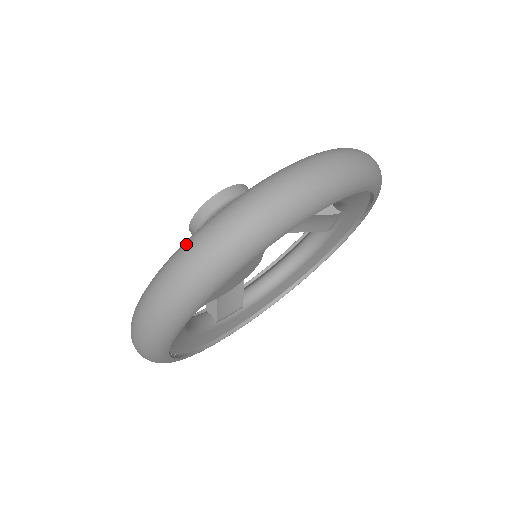
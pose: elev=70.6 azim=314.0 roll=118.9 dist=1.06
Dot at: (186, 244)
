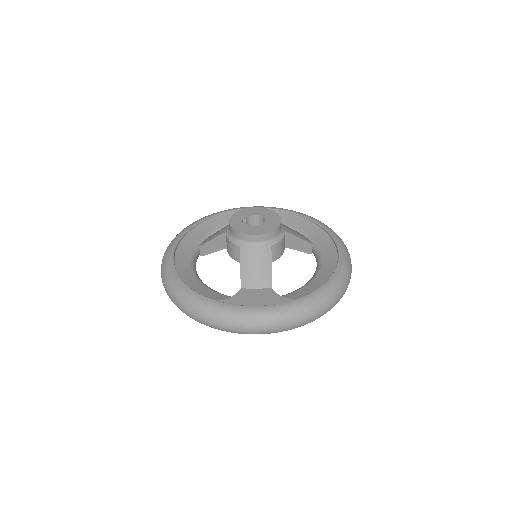
Dot at: (256, 318)
